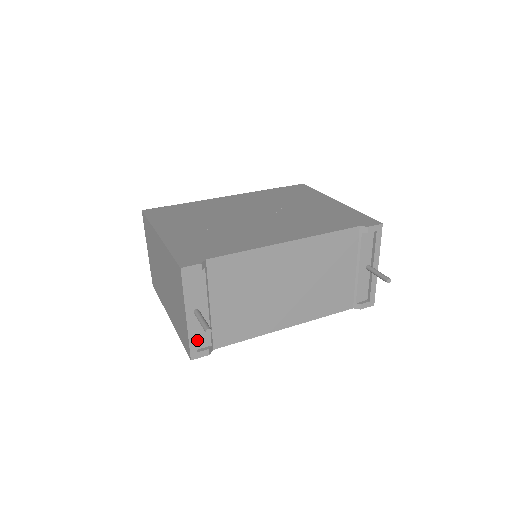
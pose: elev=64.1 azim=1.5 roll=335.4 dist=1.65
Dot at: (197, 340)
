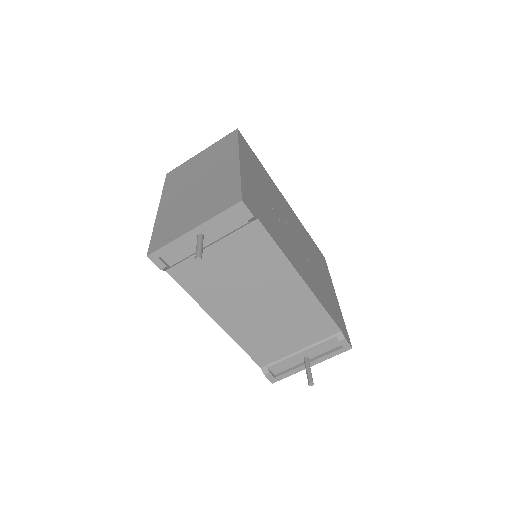
Dot at: (170, 251)
